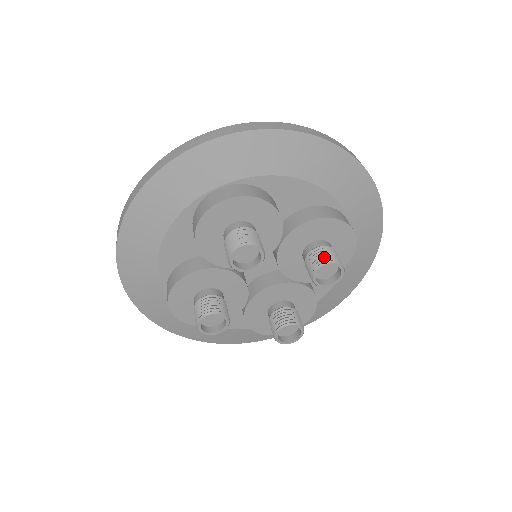
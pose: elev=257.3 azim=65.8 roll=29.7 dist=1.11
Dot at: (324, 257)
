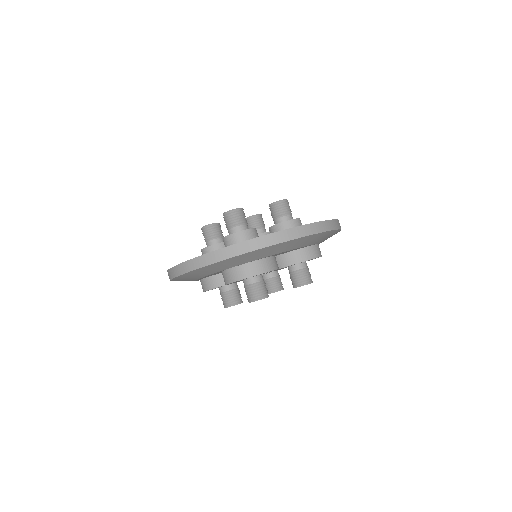
Dot at: (302, 280)
